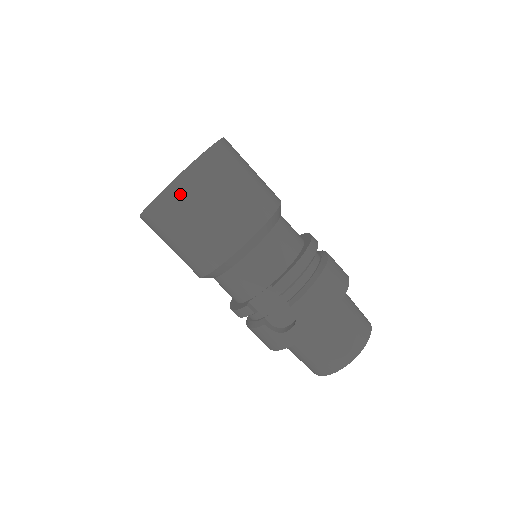
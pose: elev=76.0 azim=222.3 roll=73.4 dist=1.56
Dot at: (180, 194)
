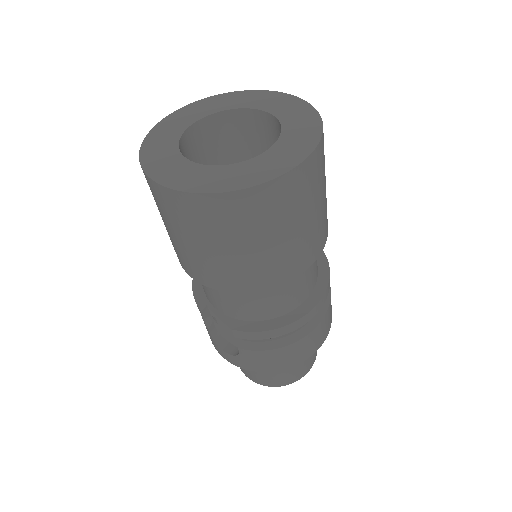
Dot at: (189, 209)
